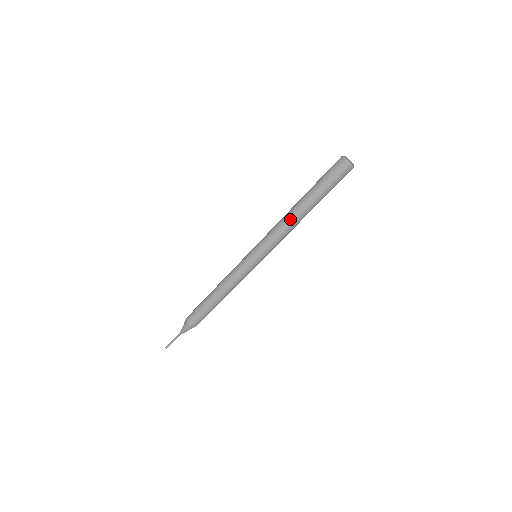
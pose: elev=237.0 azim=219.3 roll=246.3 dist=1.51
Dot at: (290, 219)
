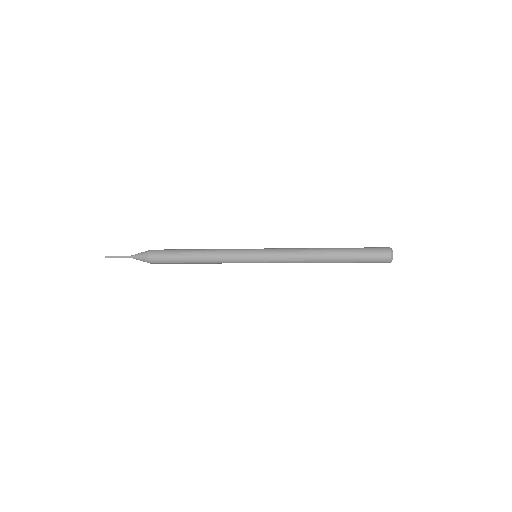
Dot at: (311, 257)
